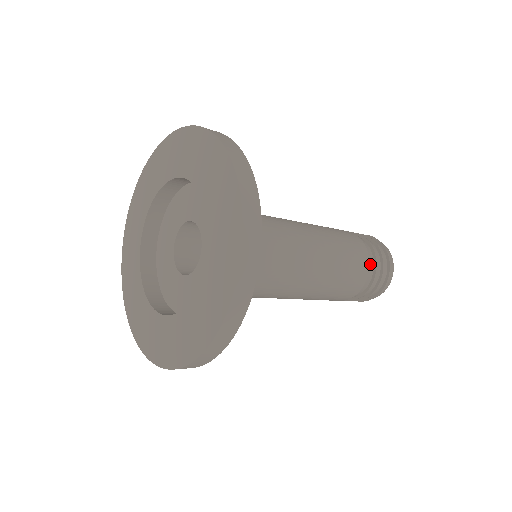
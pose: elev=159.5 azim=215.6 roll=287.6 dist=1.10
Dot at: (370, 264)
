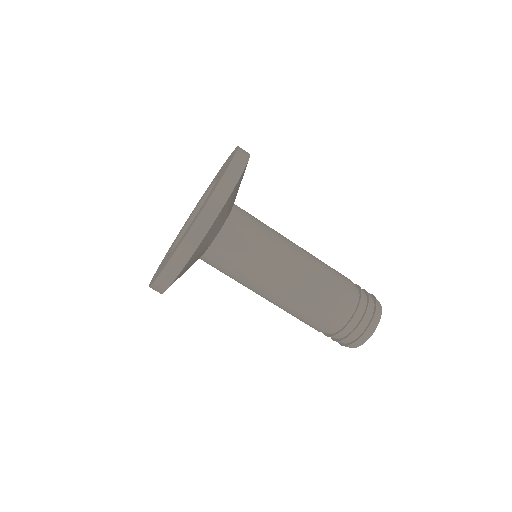
Dot at: (354, 292)
